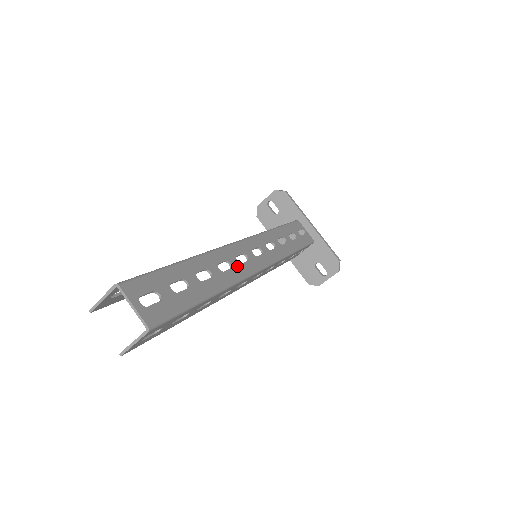
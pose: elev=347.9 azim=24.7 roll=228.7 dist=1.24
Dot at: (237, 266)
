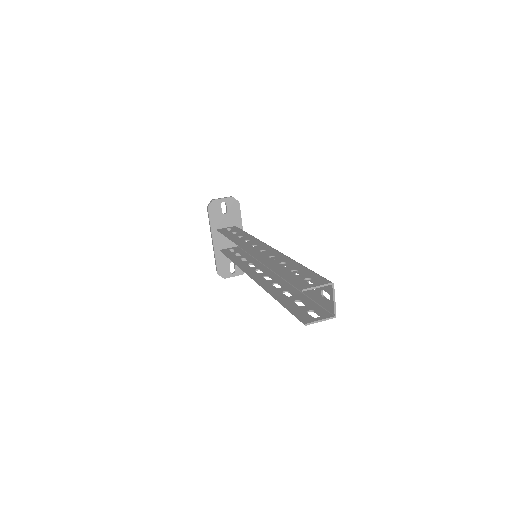
Dot at: occluded
